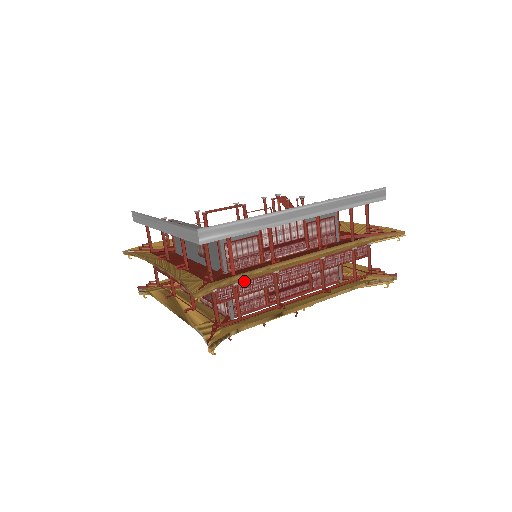
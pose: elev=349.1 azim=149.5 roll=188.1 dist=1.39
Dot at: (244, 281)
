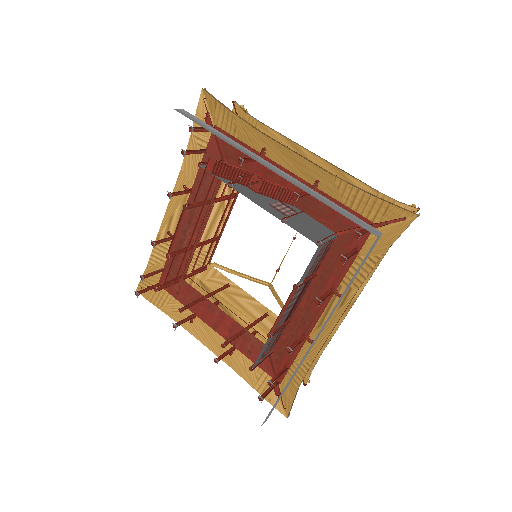
Dot at: occluded
